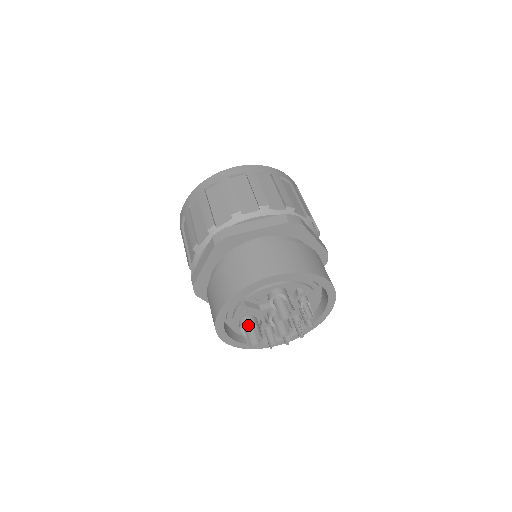
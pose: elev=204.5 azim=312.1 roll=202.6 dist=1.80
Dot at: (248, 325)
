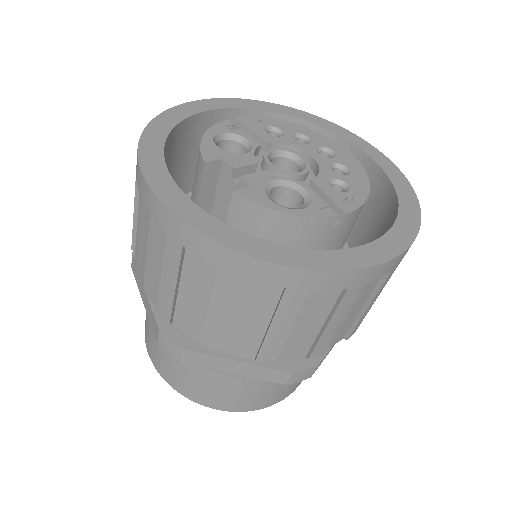
Dot at: occluded
